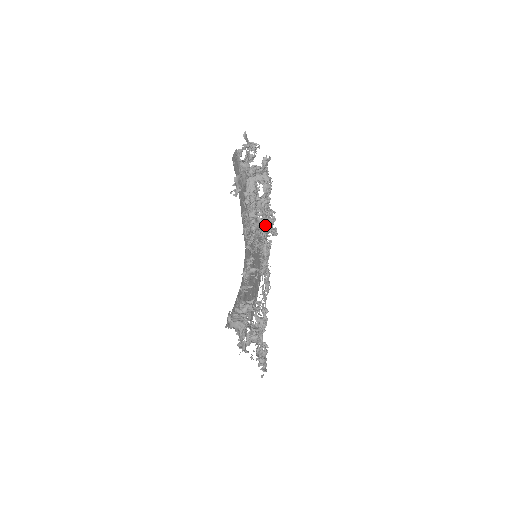
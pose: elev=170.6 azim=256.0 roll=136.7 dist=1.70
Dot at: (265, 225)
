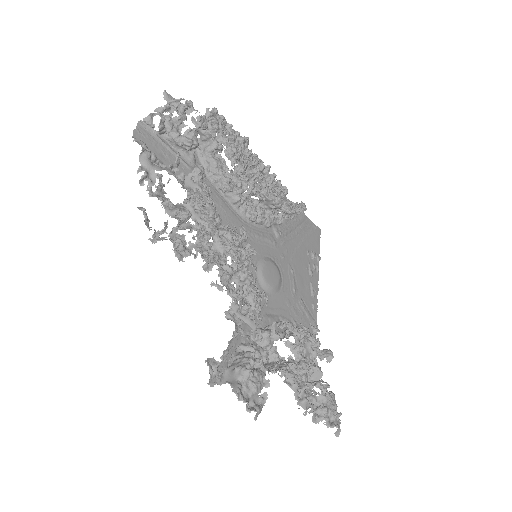
Dot at: (206, 208)
